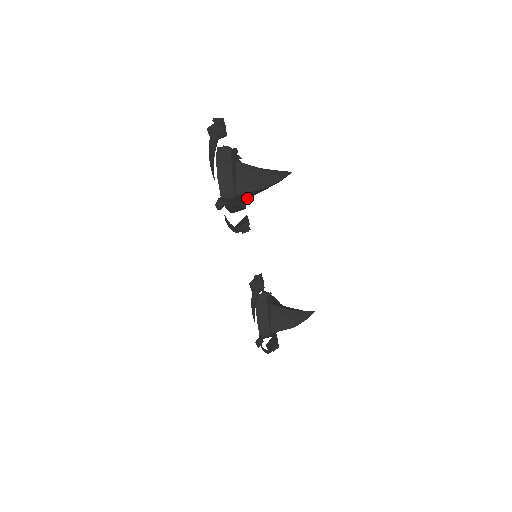
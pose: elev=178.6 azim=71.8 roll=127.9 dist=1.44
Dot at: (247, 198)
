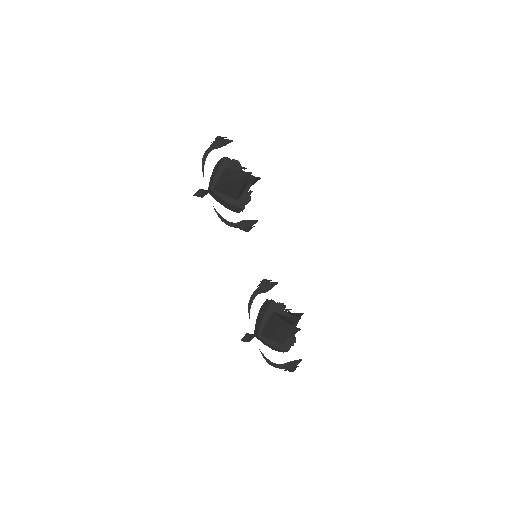
Dot at: (235, 197)
